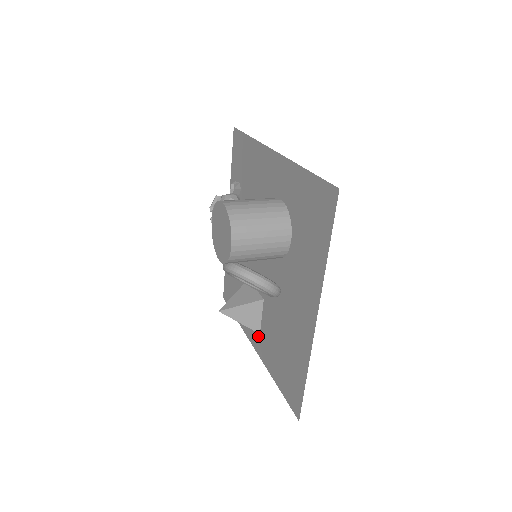
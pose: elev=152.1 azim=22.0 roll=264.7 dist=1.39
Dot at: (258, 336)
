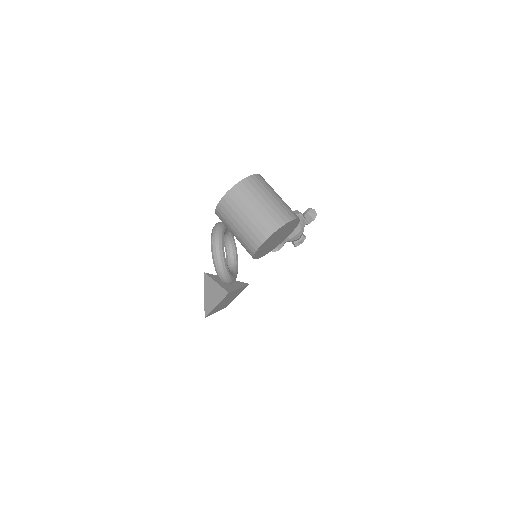
Dot at: occluded
